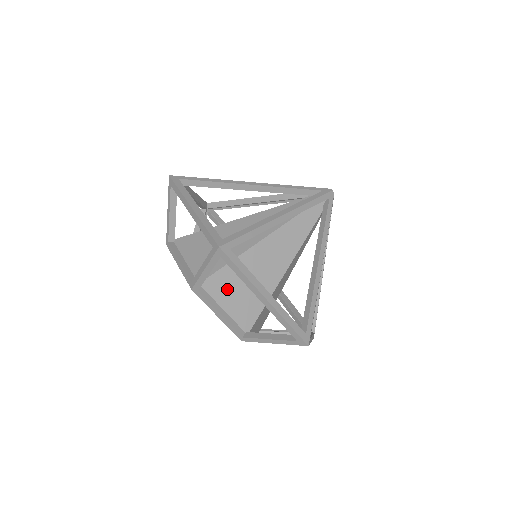
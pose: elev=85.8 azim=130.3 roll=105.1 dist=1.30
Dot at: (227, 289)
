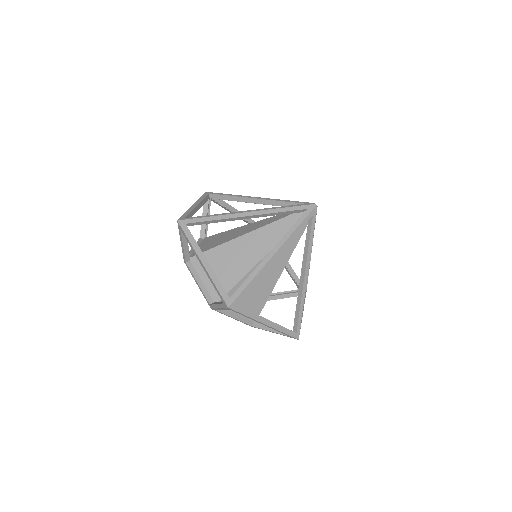
Dot at: occluded
